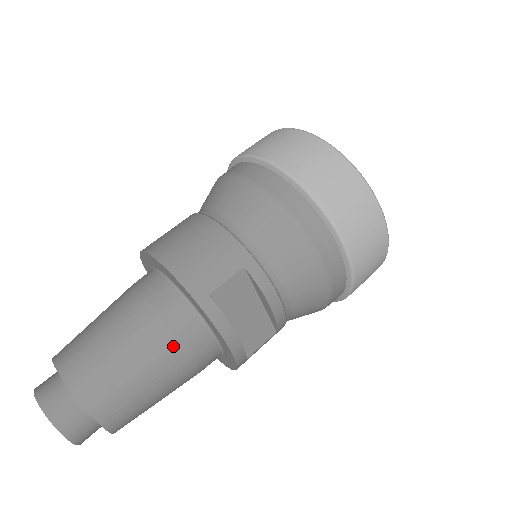
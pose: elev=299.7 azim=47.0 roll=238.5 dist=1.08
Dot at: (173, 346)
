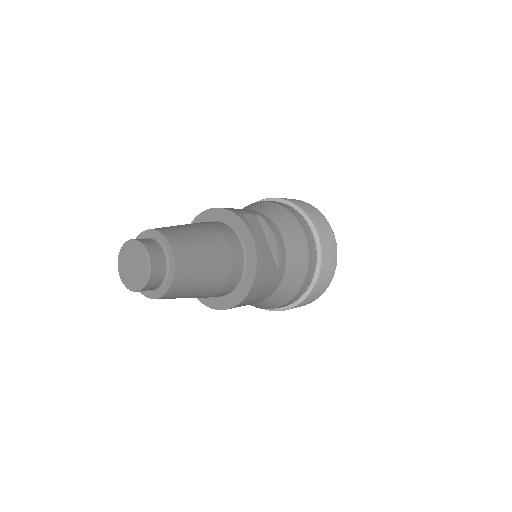
Dot at: (219, 235)
